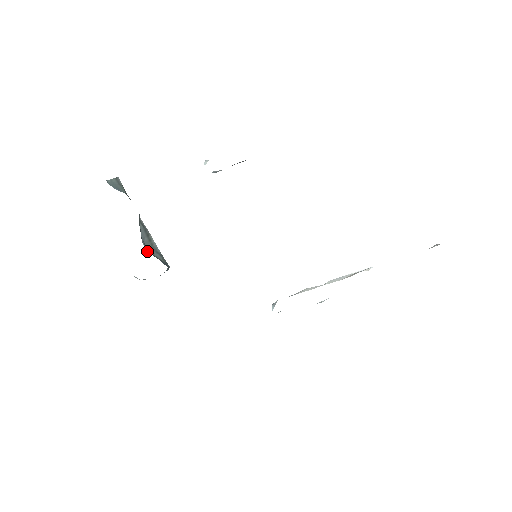
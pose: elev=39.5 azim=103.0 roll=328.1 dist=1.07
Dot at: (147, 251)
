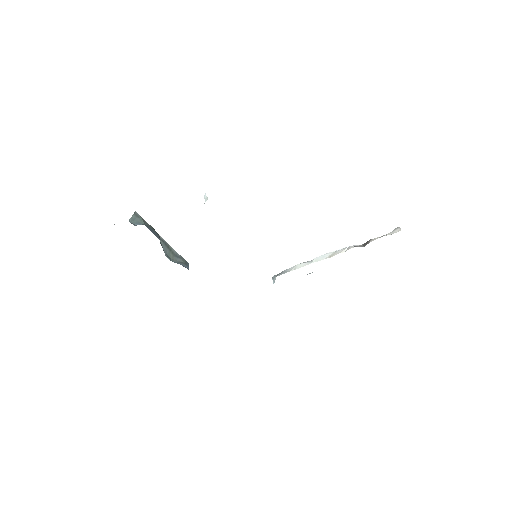
Dot at: occluded
